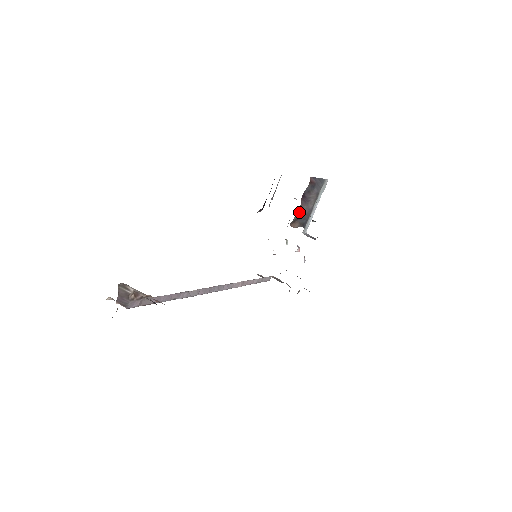
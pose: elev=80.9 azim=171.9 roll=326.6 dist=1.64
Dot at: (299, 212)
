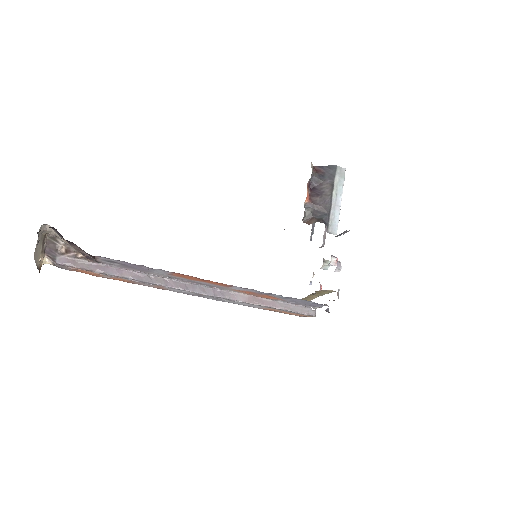
Dot at: (310, 205)
